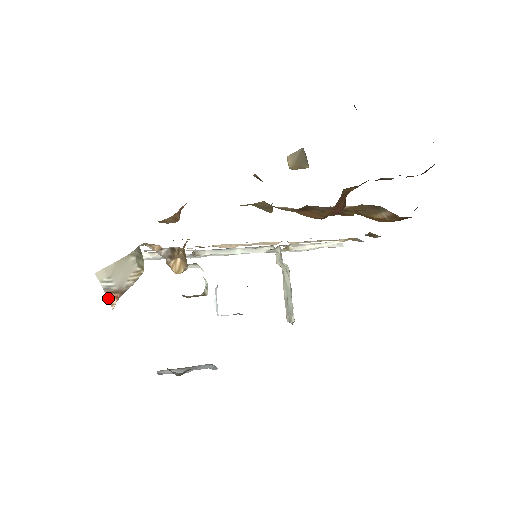
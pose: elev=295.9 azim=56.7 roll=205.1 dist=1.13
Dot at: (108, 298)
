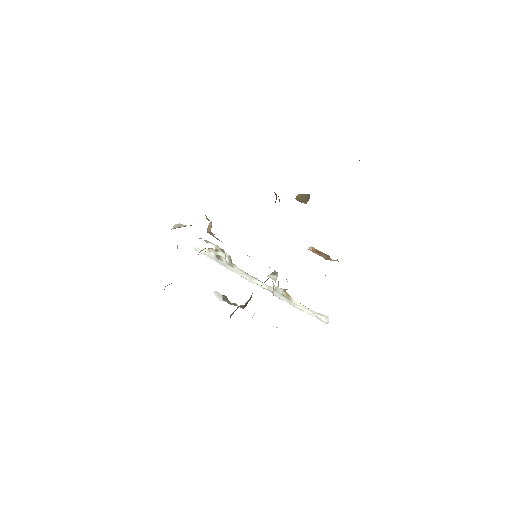
Dot at: occluded
